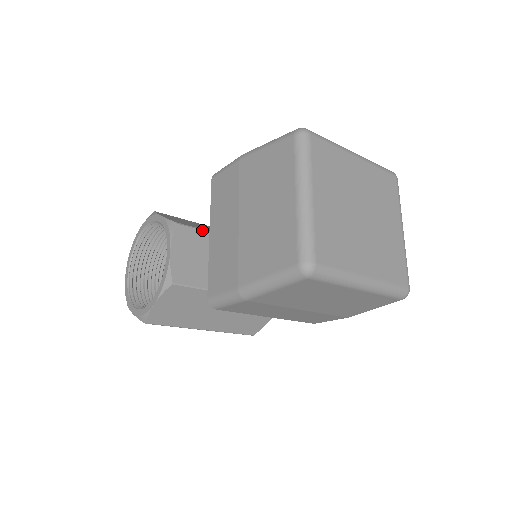
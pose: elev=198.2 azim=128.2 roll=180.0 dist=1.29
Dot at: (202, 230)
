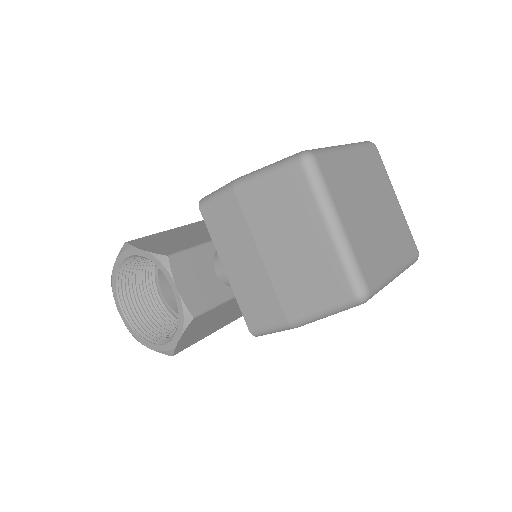
Dot at: (191, 249)
